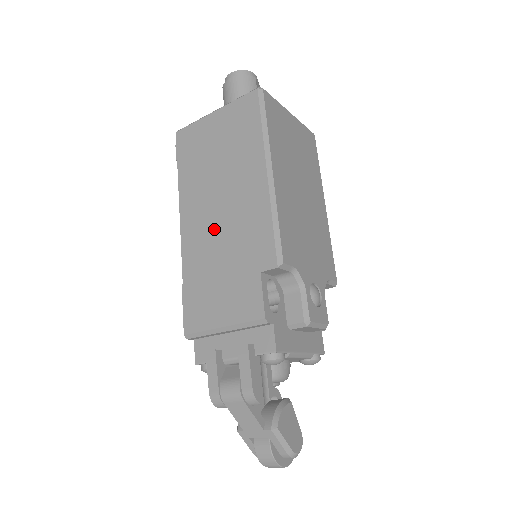
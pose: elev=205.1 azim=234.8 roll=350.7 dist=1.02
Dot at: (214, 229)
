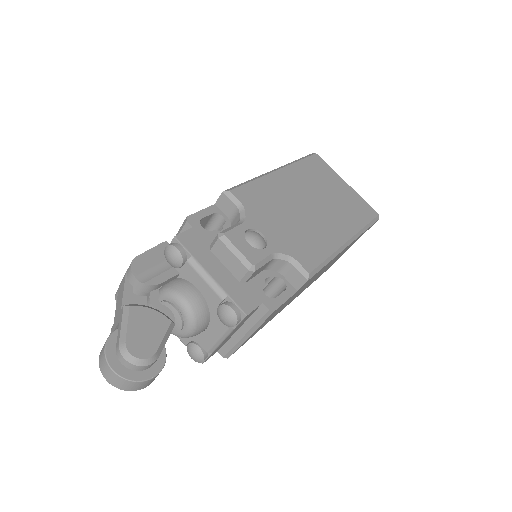
Dot at: occluded
